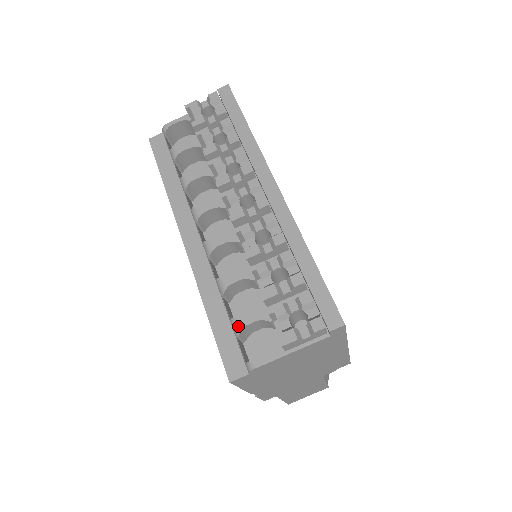
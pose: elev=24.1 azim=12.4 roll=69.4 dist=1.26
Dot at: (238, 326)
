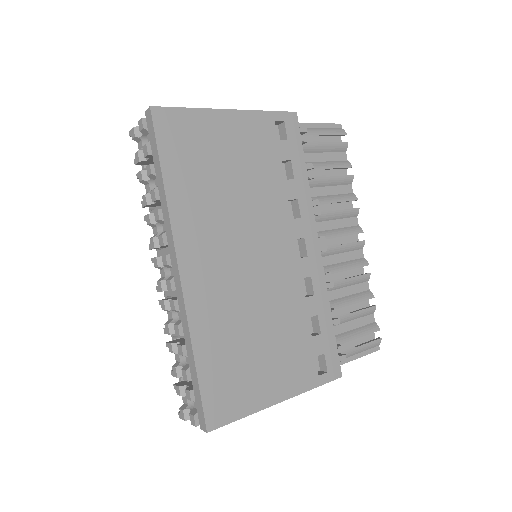
Dot at: occluded
